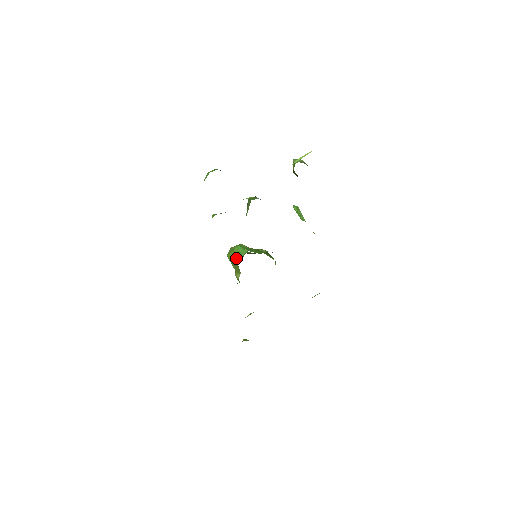
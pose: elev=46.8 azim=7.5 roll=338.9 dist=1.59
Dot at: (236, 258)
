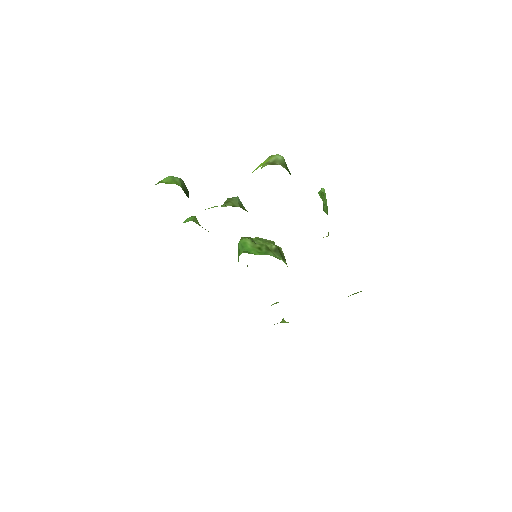
Dot at: (238, 254)
